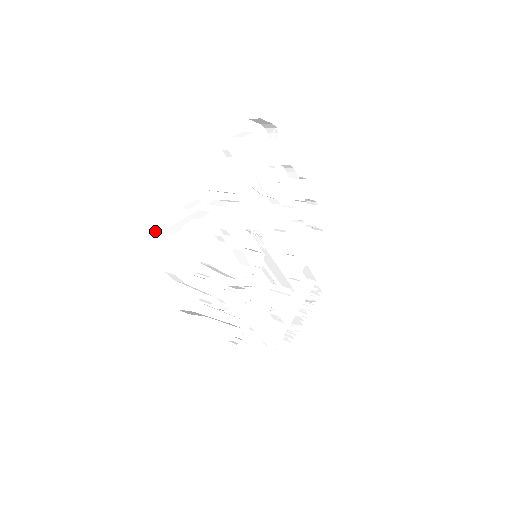
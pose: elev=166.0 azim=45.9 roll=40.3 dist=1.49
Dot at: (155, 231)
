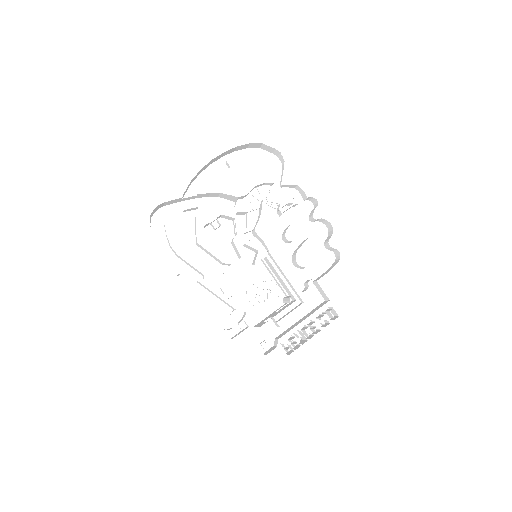
Dot at: (168, 216)
